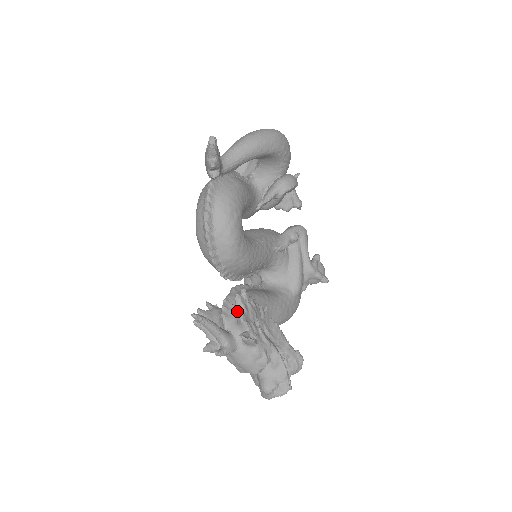
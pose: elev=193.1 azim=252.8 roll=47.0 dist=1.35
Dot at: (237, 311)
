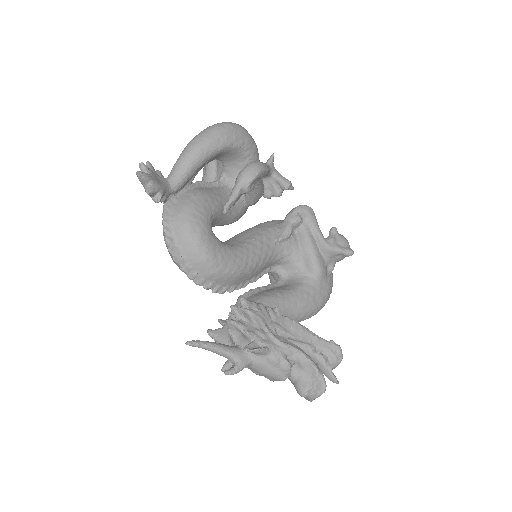
Dot at: (234, 325)
